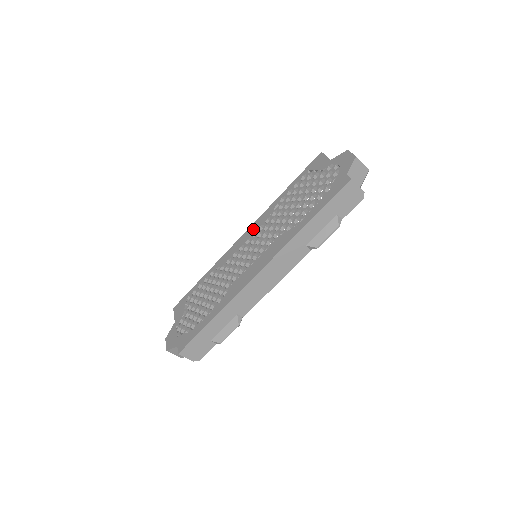
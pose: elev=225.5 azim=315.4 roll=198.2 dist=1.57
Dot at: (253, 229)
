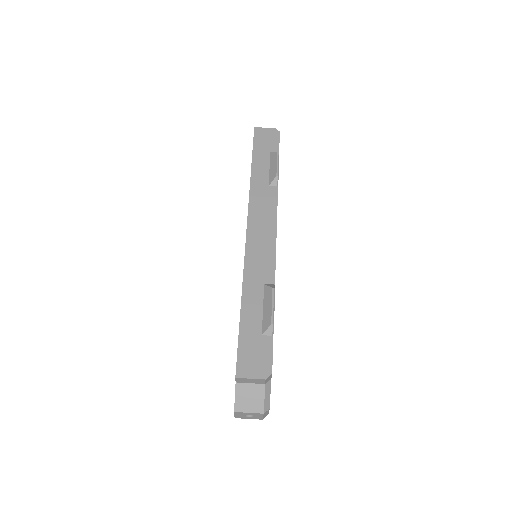
Dot at: occluded
